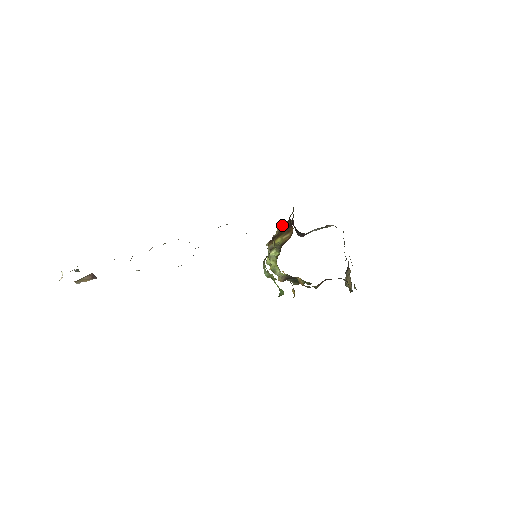
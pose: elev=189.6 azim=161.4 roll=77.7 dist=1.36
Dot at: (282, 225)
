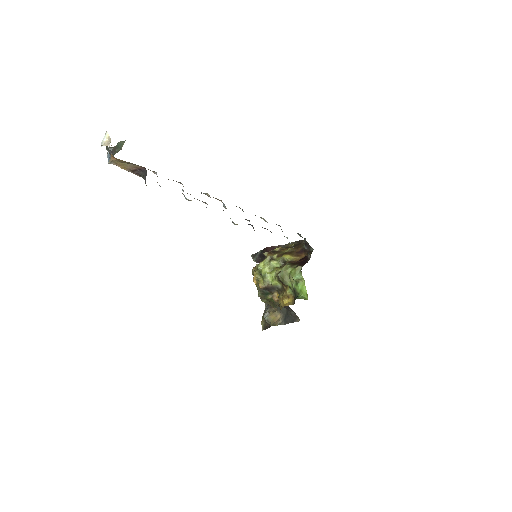
Dot at: (291, 247)
